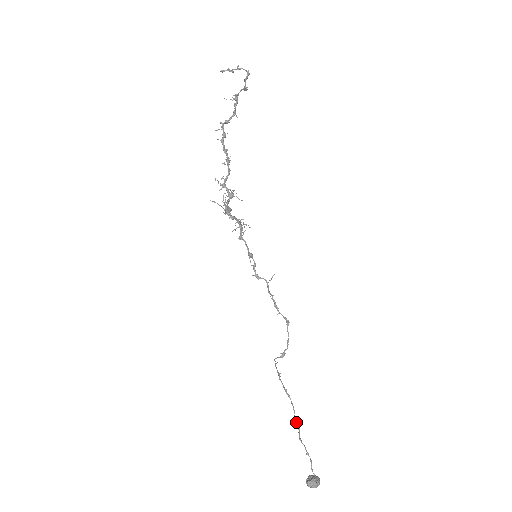
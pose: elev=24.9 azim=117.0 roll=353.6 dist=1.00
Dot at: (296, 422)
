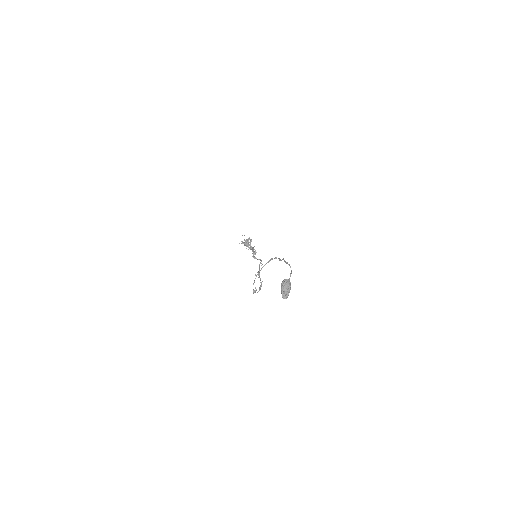
Dot at: (284, 260)
